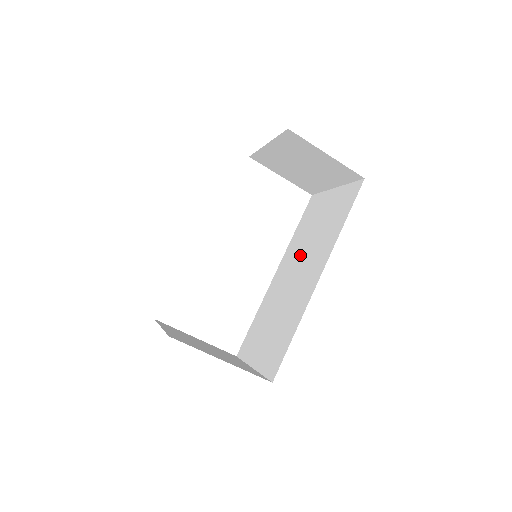
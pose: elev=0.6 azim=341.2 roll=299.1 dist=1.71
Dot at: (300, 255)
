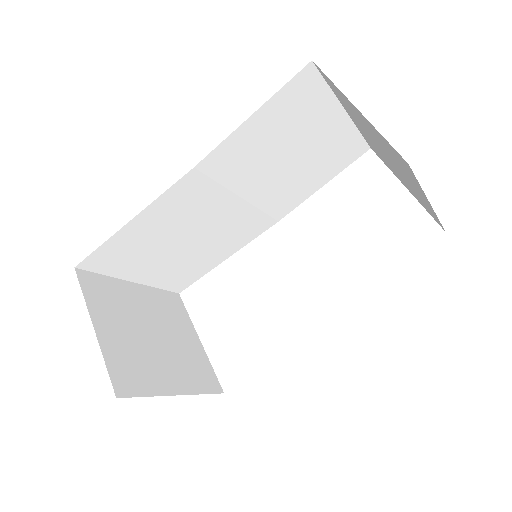
Dot at: occluded
